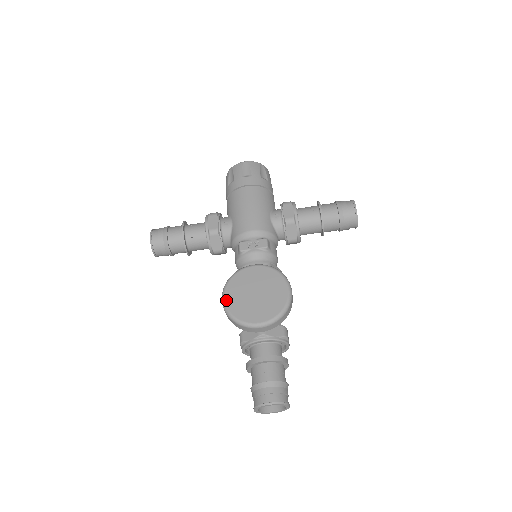
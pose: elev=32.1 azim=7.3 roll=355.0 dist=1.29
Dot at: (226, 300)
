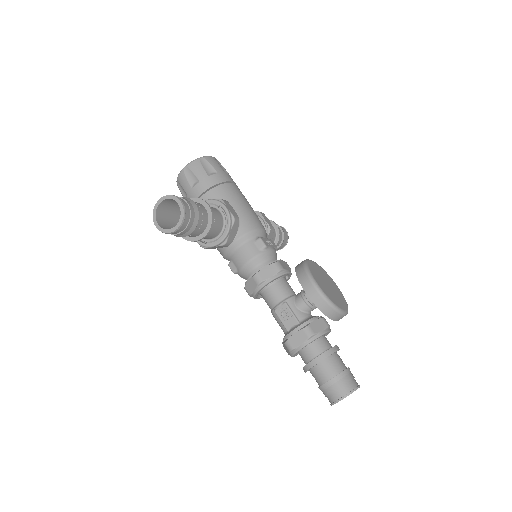
Dot at: (321, 287)
